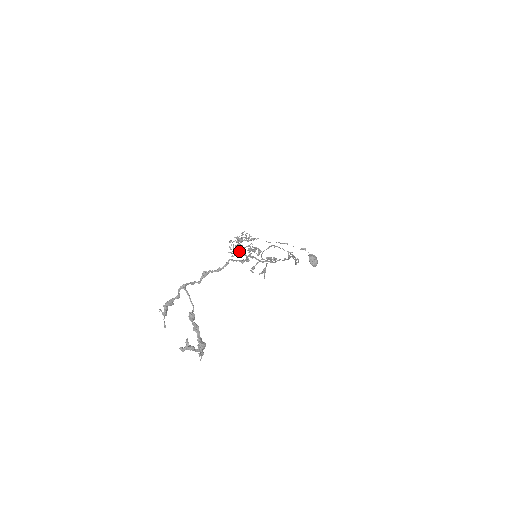
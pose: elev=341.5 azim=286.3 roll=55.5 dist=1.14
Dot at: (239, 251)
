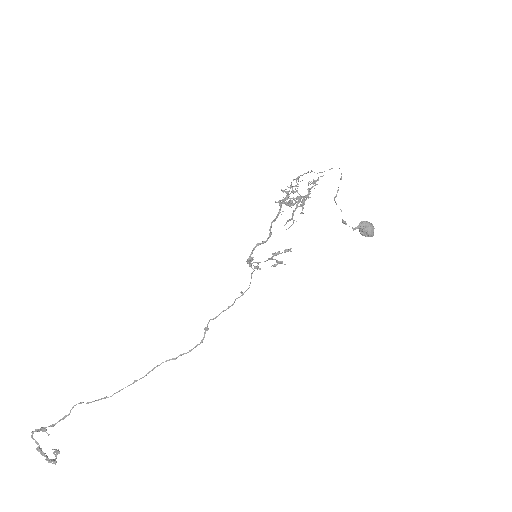
Dot at: (298, 198)
